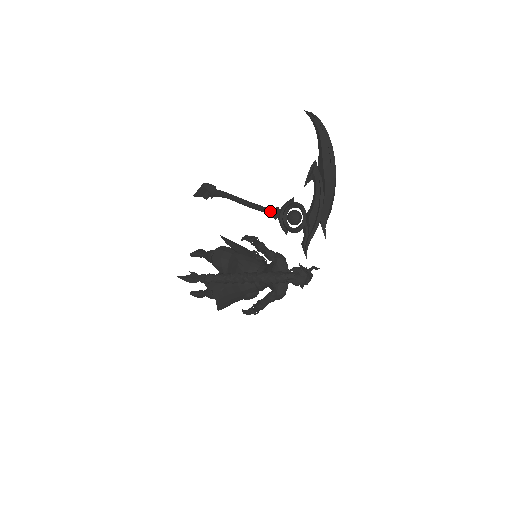
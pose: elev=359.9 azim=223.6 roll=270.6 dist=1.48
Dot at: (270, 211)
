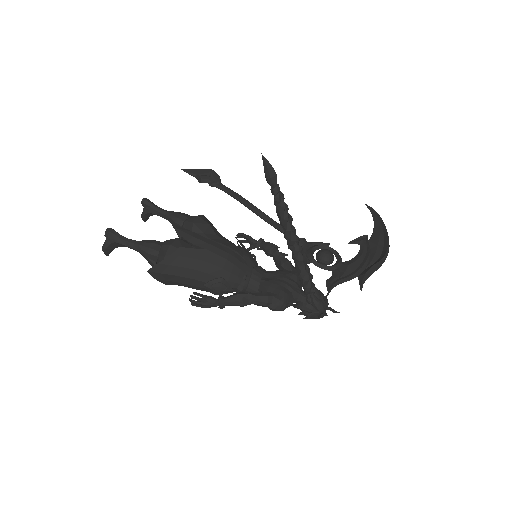
Dot at: occluded
